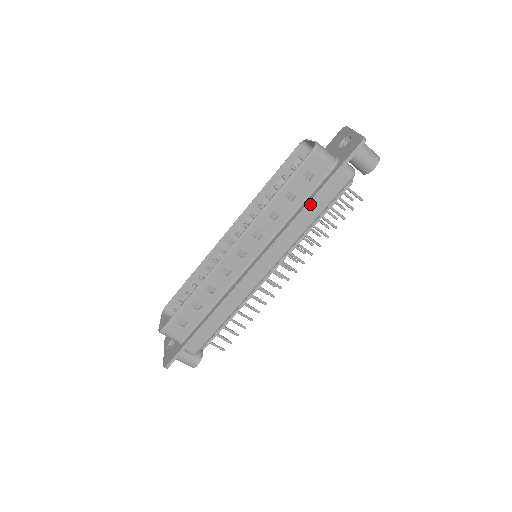
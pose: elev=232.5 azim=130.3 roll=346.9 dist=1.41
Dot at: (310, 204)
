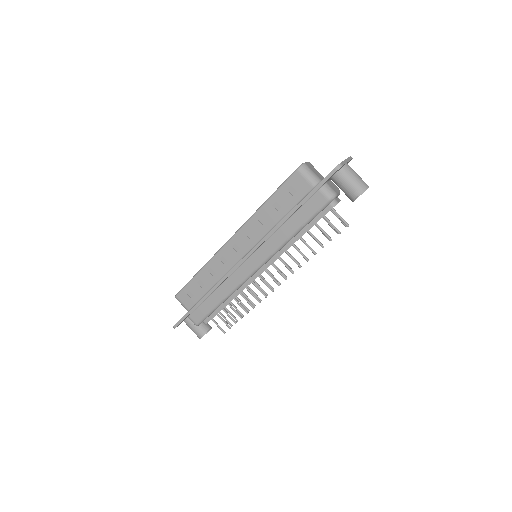
Dot at: (289, 216)
